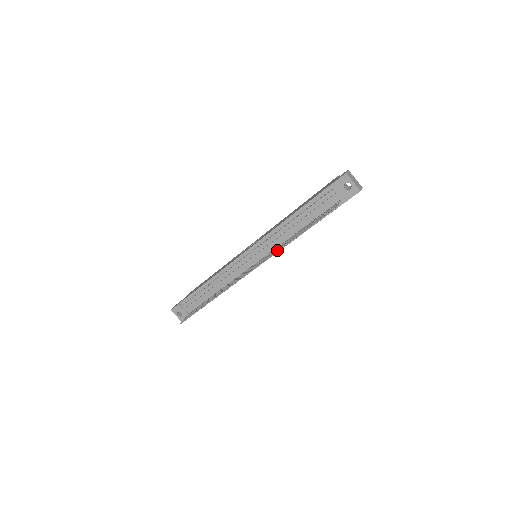
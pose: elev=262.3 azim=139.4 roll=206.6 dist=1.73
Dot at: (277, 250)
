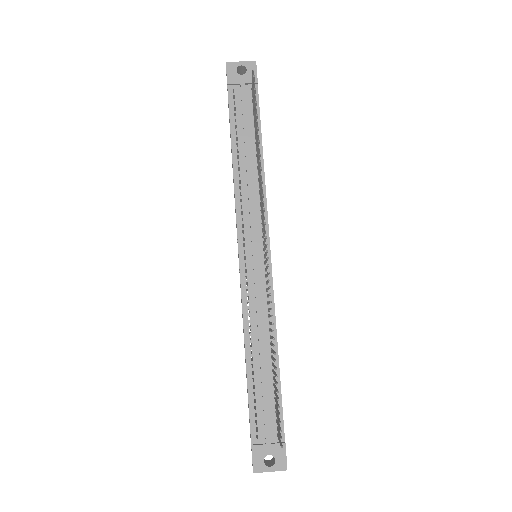
Dot at: occluded
